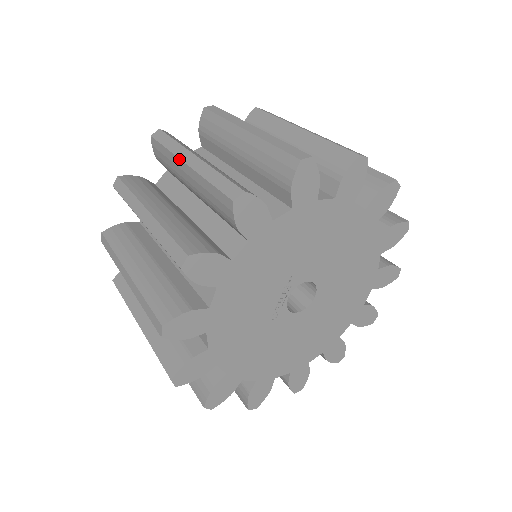
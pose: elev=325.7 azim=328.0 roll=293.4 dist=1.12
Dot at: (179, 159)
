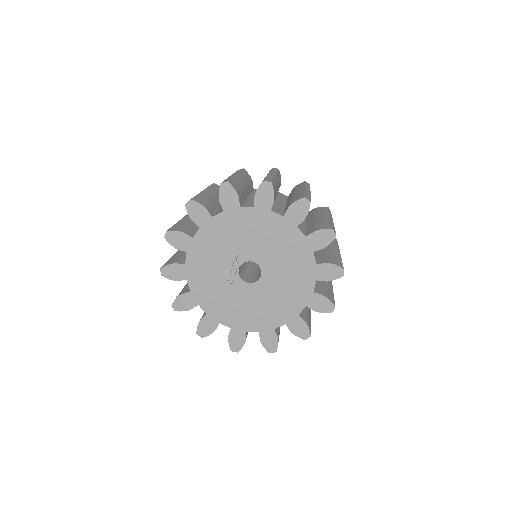
Dot at: occluded
